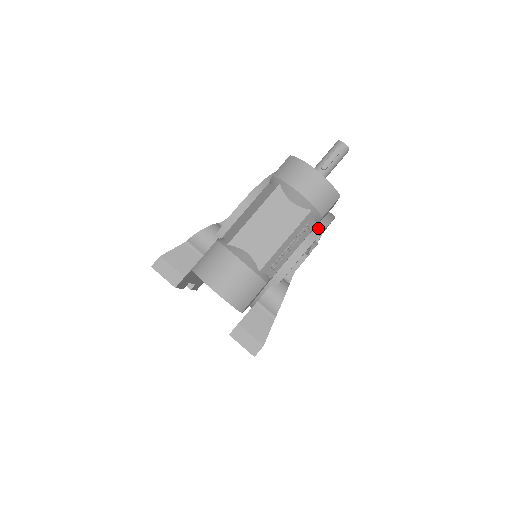
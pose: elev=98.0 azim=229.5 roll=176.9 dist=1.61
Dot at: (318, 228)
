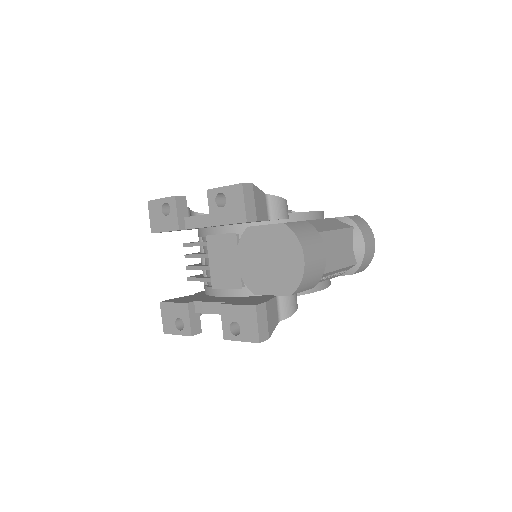
Dot at: occluded
